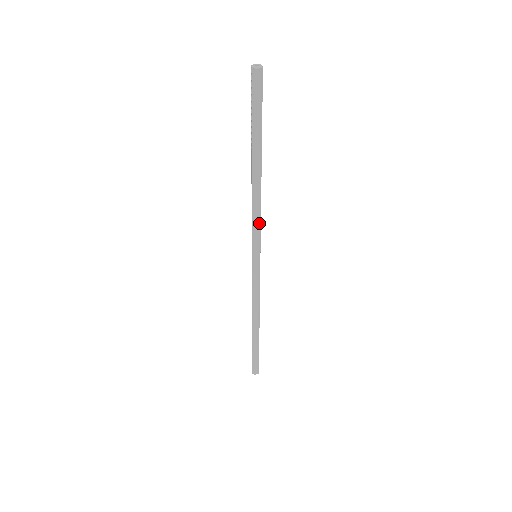
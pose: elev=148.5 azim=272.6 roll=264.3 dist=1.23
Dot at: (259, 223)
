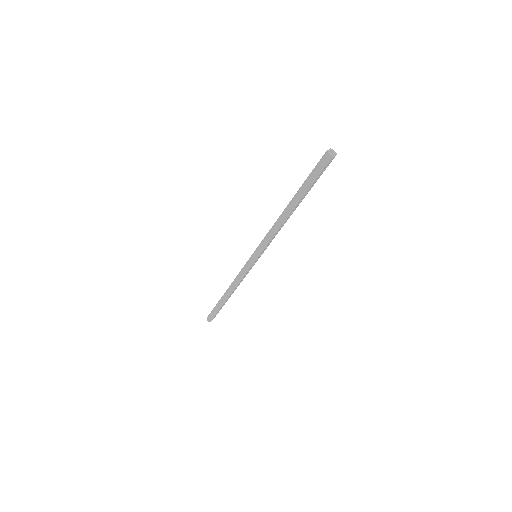
Dot at: (269, 240)
